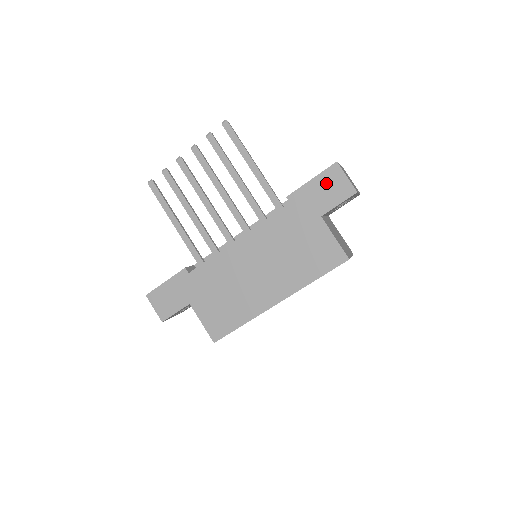
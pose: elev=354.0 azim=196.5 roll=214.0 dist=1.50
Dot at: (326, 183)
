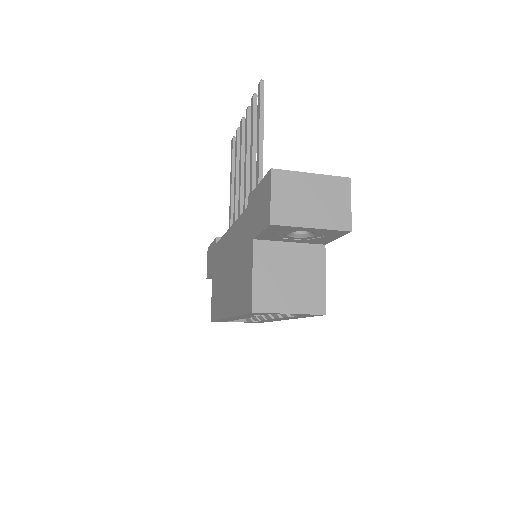
Dot at: (262, 196)
